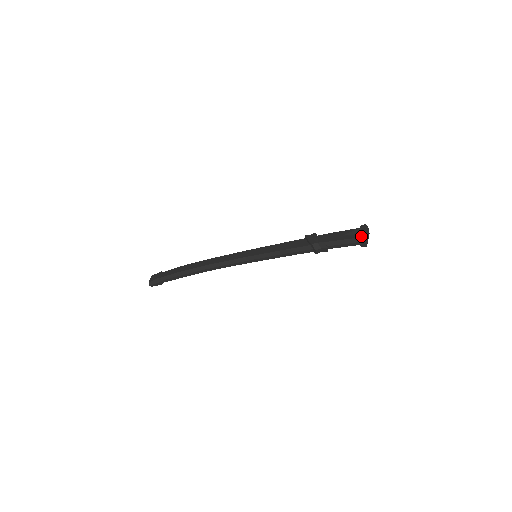
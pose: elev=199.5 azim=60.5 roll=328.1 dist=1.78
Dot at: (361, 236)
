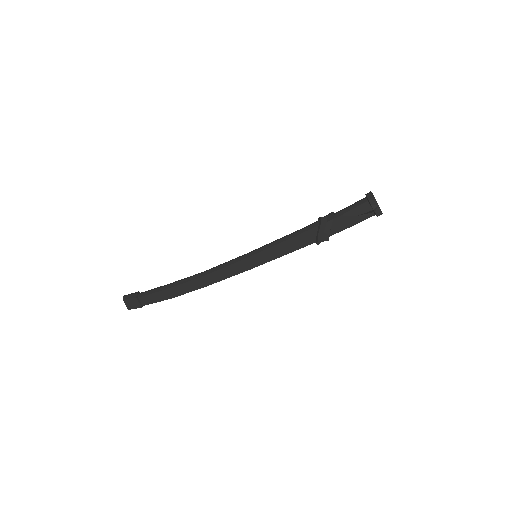
Dot at: (369, 192)
